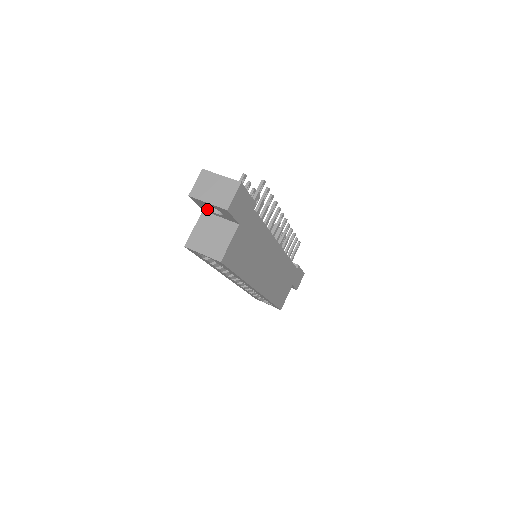
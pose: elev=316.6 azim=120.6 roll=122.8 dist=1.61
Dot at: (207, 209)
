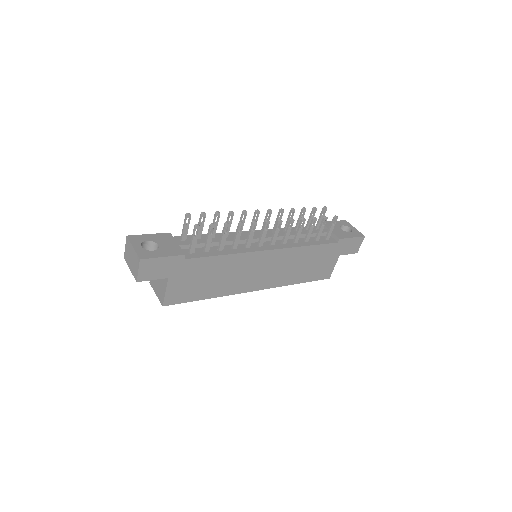
Dot at: occluded
